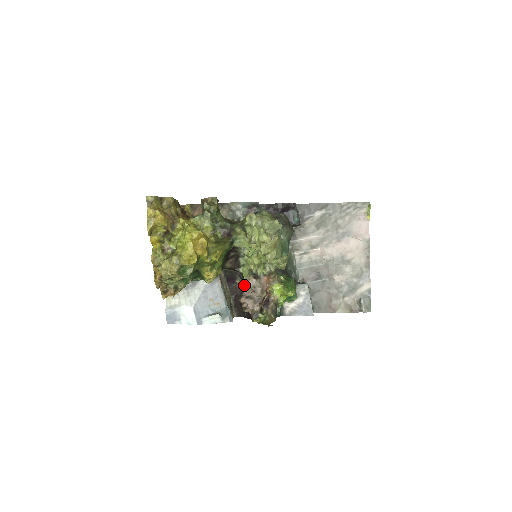
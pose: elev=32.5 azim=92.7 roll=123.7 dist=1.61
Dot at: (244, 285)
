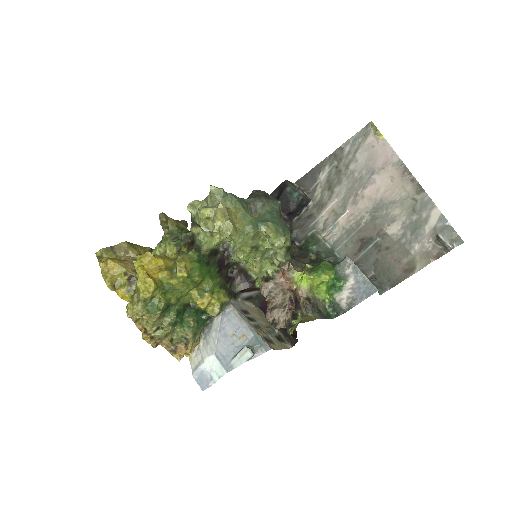
Dot at: occluded
